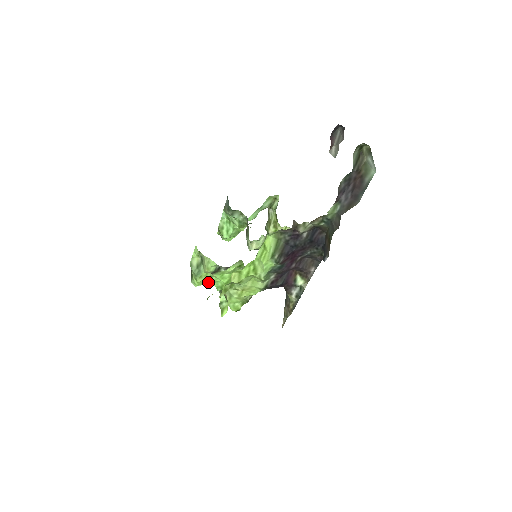
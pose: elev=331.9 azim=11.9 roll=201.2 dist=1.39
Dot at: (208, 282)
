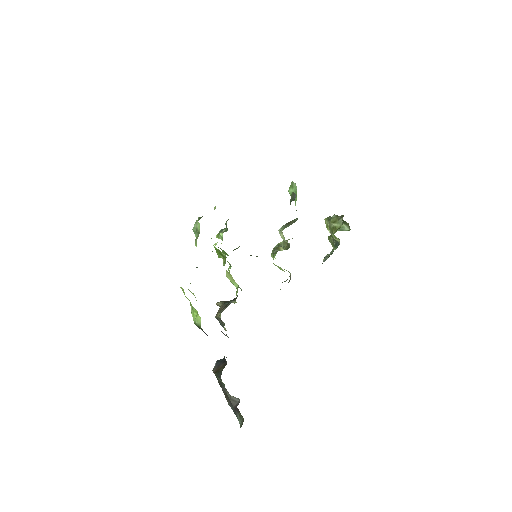
Dot at: occluded
